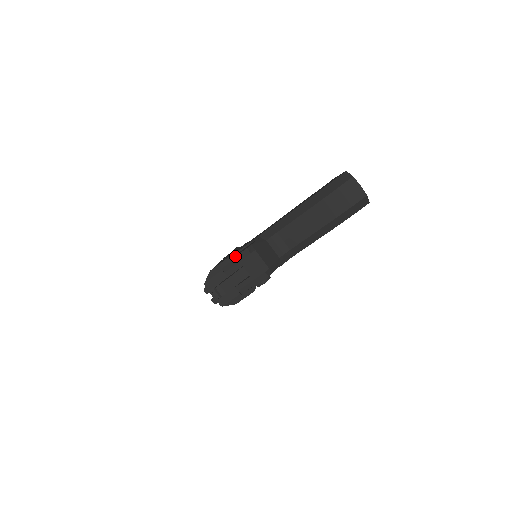
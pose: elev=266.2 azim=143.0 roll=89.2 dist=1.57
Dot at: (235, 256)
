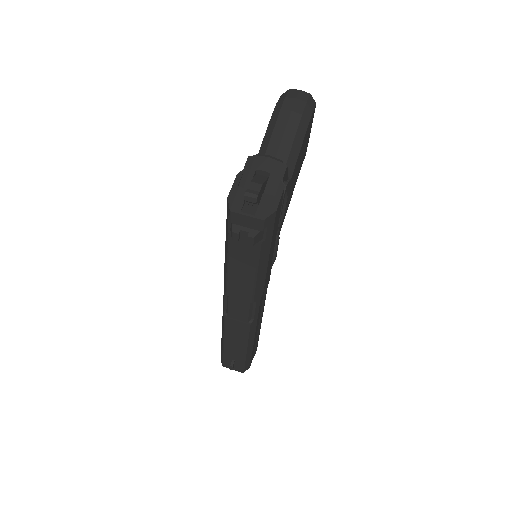
Dot at: (242, 171)
